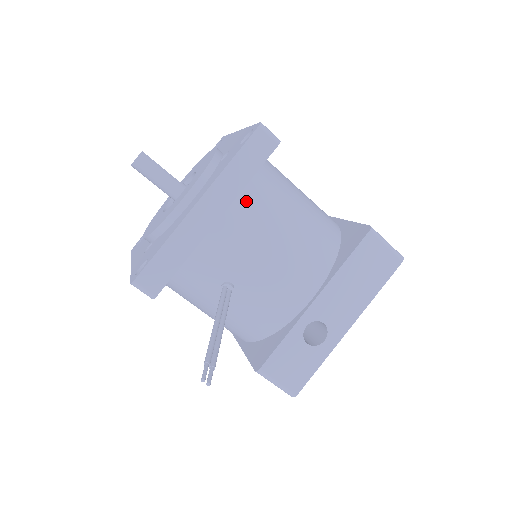
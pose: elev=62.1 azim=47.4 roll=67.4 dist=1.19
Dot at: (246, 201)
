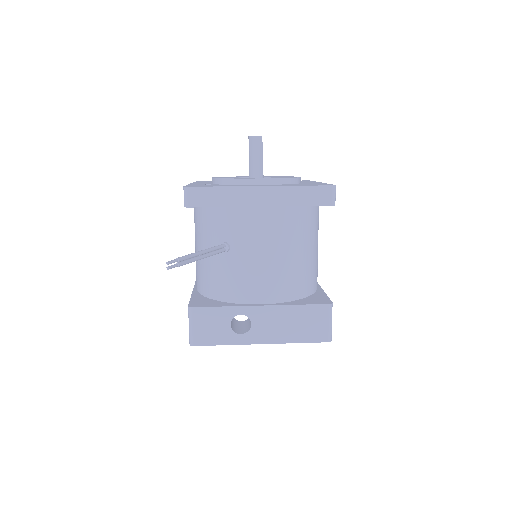
Dot at: (285, 215)
